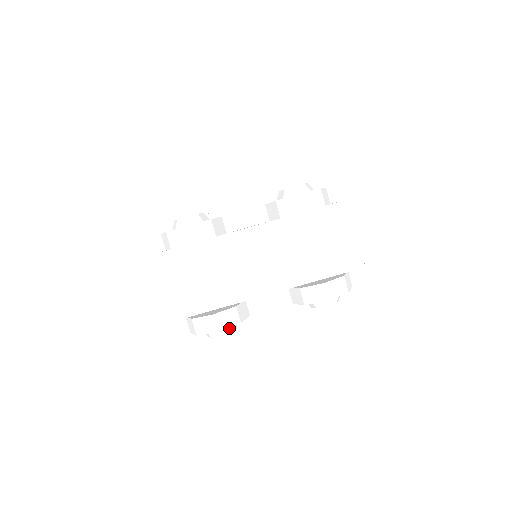
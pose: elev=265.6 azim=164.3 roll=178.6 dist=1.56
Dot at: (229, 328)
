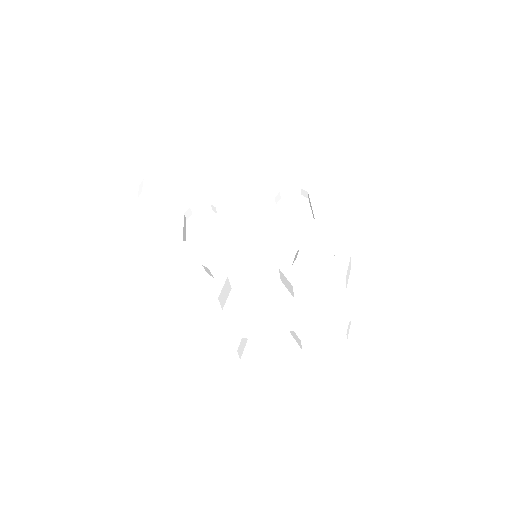
Dot at: occluded
